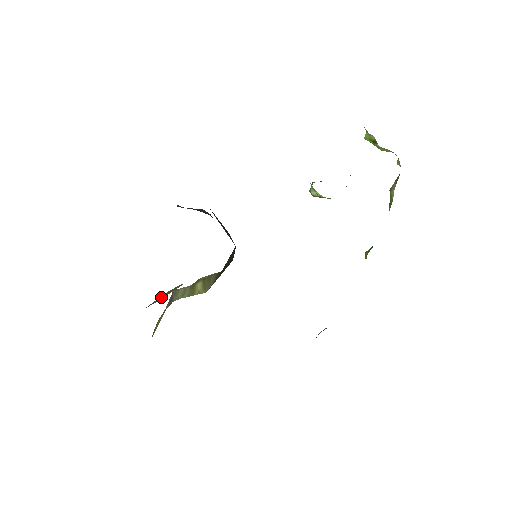
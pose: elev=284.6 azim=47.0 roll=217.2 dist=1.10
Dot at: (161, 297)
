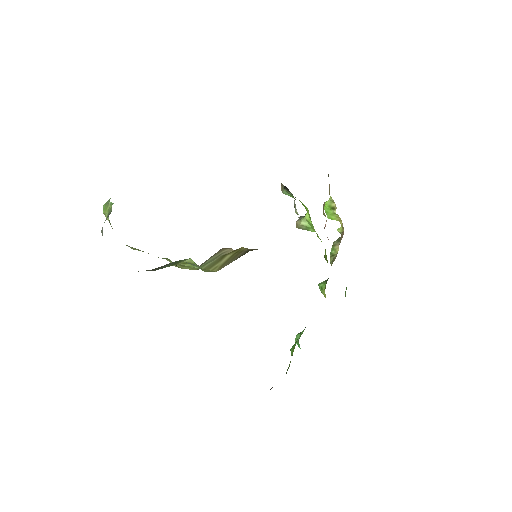
Dot at: (164, 266)
